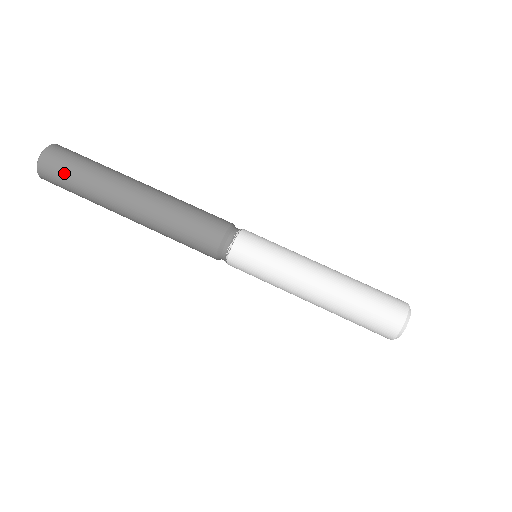
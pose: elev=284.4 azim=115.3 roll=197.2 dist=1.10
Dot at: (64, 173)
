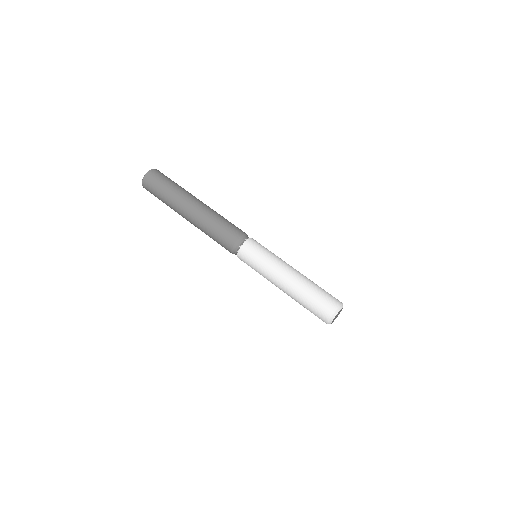
Dot at: (155, 189)
